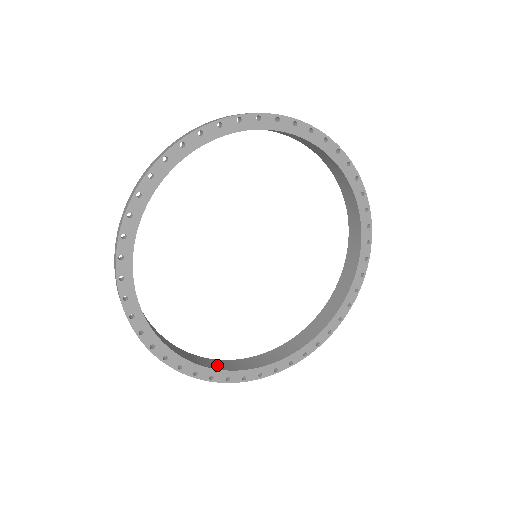
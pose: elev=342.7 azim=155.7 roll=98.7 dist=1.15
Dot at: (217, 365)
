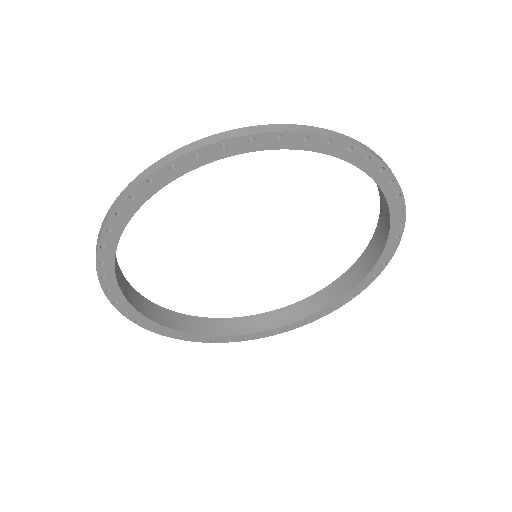
Dot at: (294, 314)
